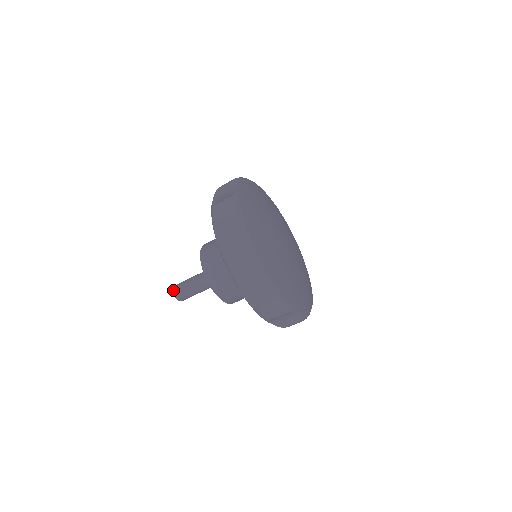
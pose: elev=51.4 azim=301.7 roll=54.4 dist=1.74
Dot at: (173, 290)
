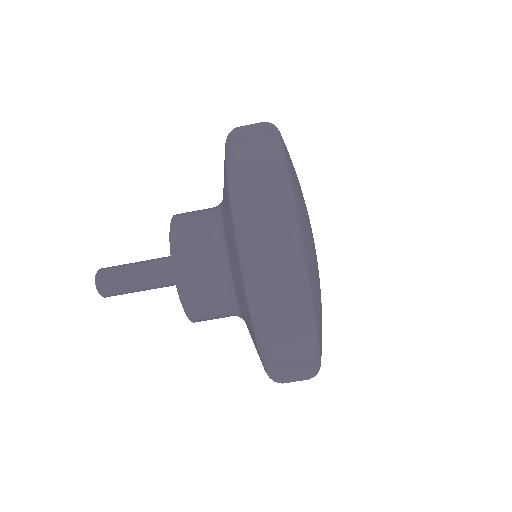
Dot at: (97, 285)
